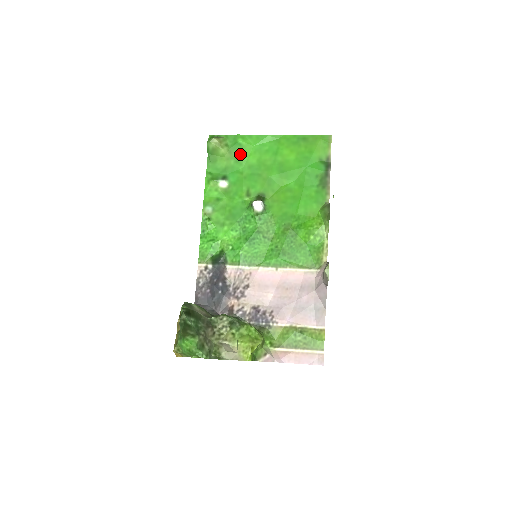
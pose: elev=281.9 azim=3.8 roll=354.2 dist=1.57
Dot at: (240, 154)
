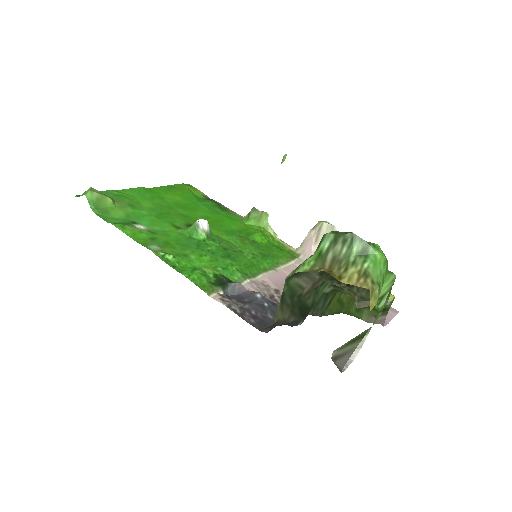
Dot at: (130, 202)
